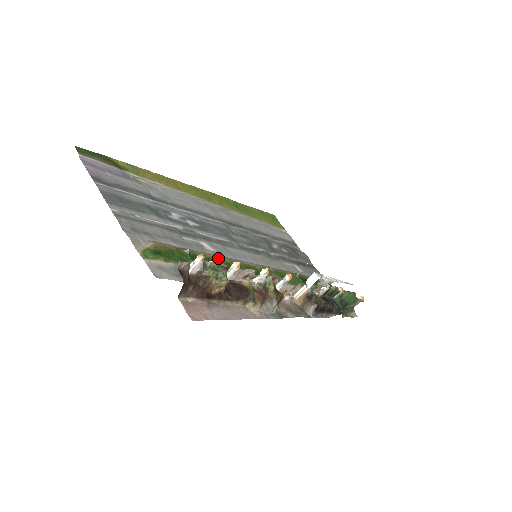
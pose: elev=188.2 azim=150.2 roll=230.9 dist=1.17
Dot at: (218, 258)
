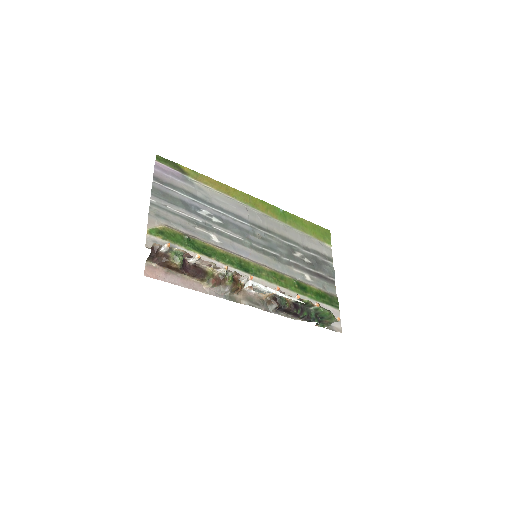
Dot at: (215, 248)
